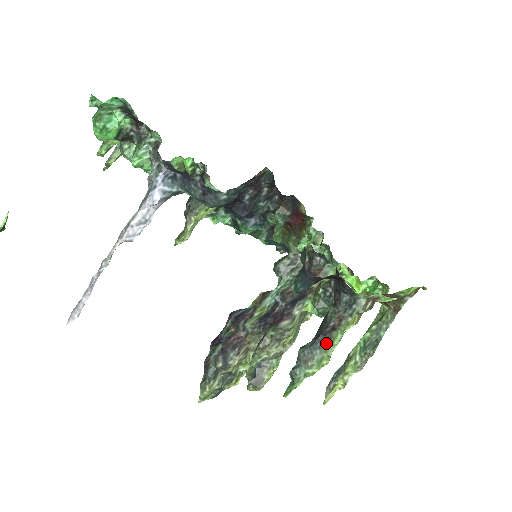
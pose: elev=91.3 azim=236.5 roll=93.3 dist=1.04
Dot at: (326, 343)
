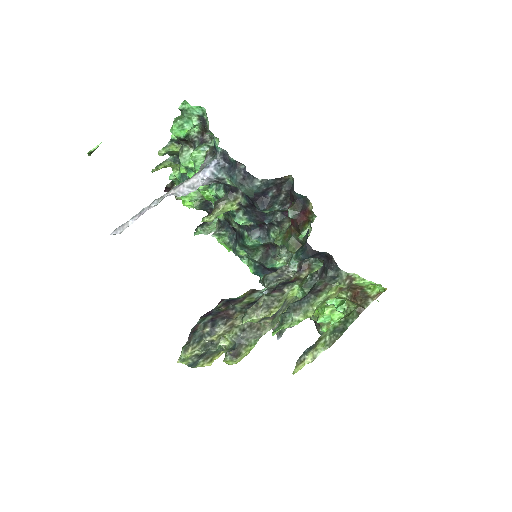
Dot at: (313, 299)
